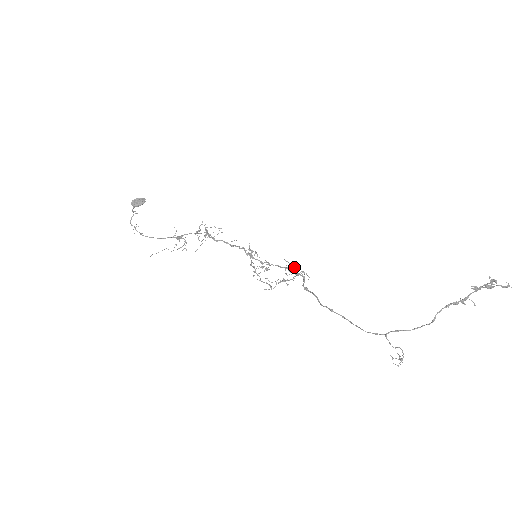
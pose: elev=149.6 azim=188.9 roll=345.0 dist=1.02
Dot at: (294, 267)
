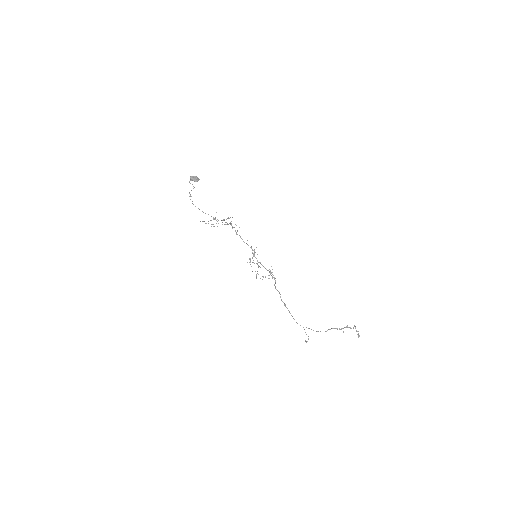
Dot at: occluded
